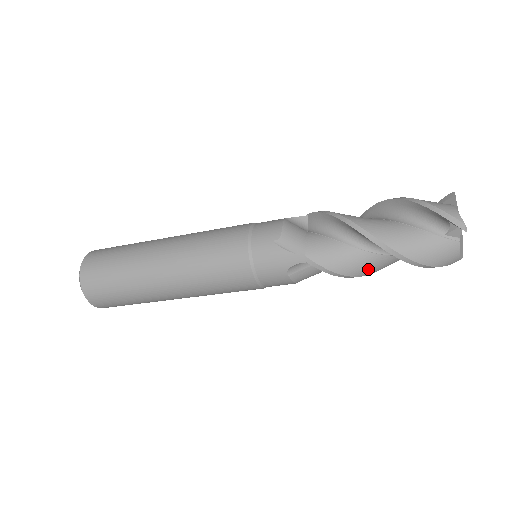
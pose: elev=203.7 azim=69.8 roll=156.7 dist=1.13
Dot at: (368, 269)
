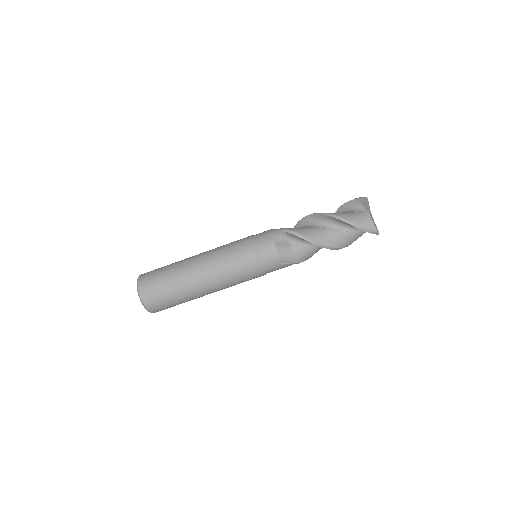
Dot at: (323, 238)
